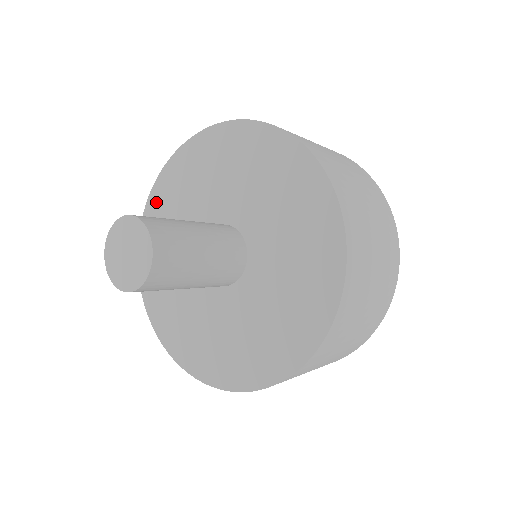
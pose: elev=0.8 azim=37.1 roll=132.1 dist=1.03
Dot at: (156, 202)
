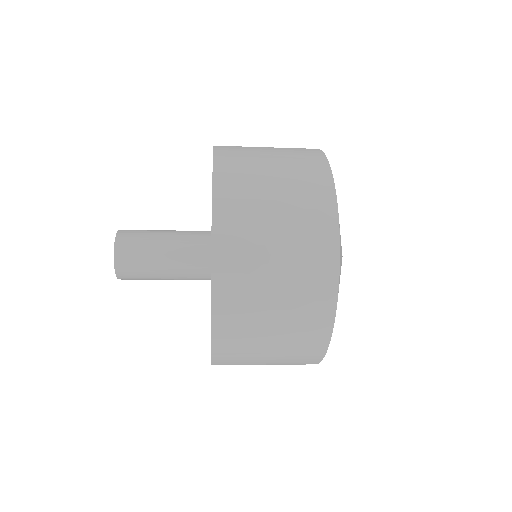
Dot at: occluded
